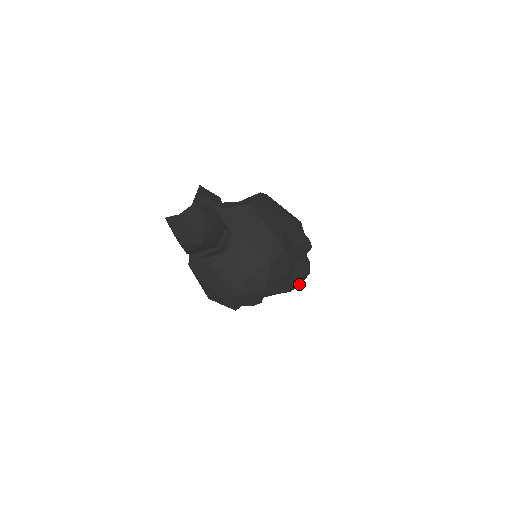
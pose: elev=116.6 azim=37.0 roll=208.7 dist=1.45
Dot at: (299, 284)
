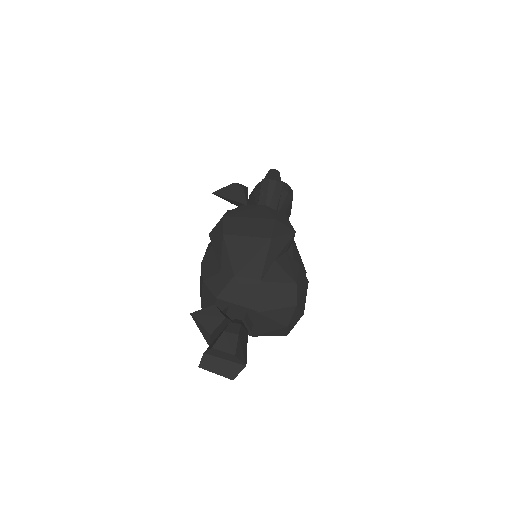
Dot at: occluded
